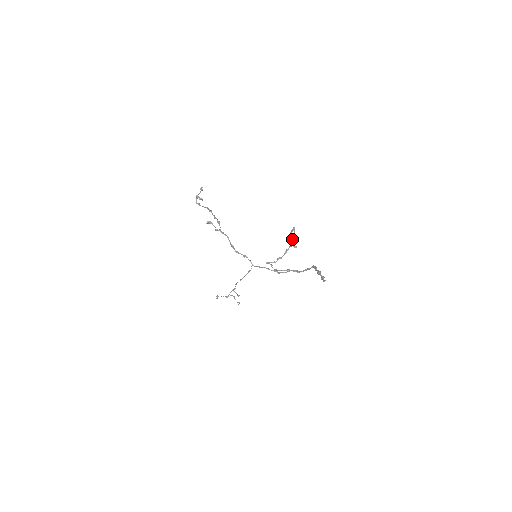
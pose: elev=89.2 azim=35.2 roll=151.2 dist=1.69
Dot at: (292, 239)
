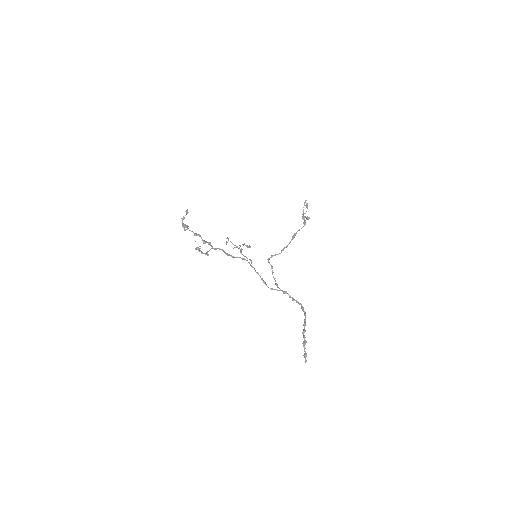
Dot at: (303, 217)
